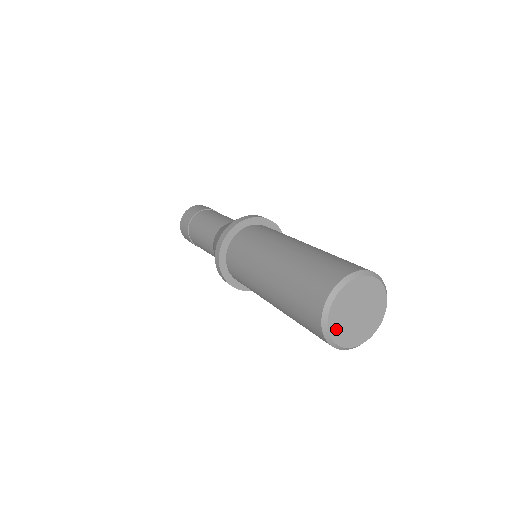
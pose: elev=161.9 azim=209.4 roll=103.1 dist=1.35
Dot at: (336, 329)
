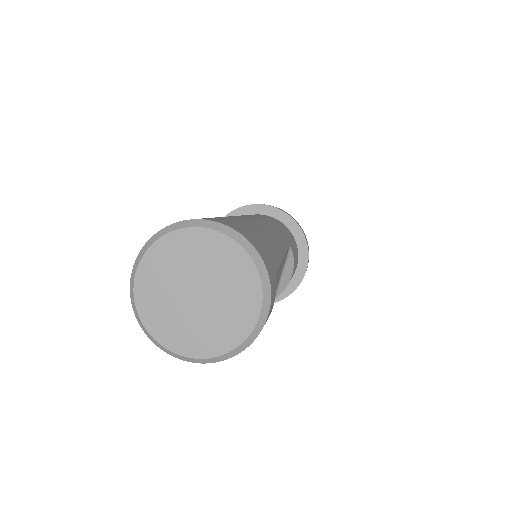
Dot at: (151, 309)
